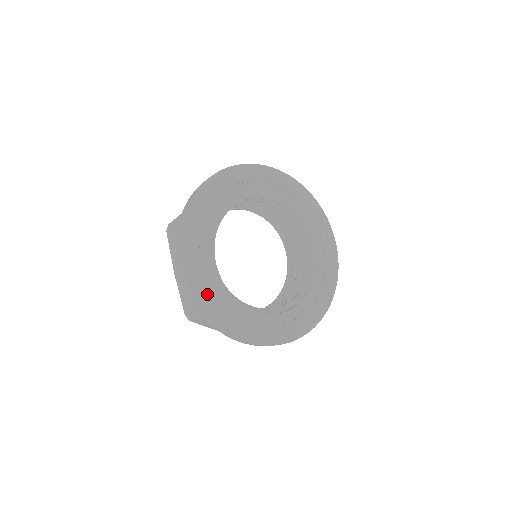
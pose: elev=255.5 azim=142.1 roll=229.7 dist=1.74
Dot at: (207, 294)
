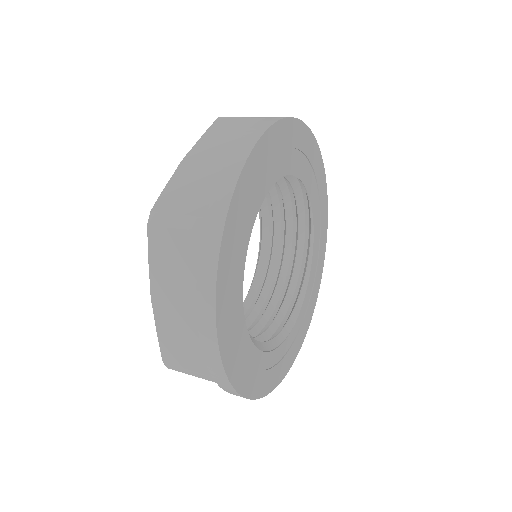
Dot at: (241, 209)
